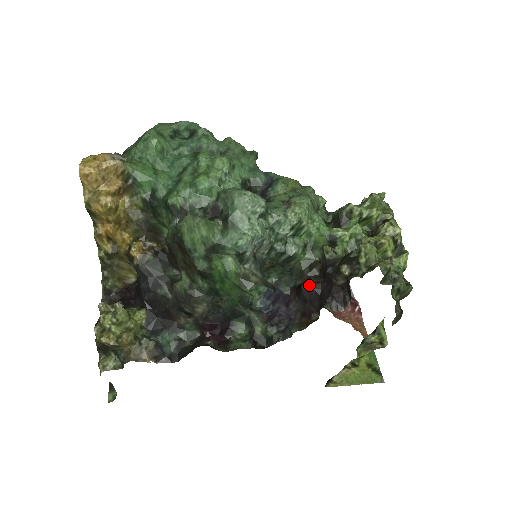
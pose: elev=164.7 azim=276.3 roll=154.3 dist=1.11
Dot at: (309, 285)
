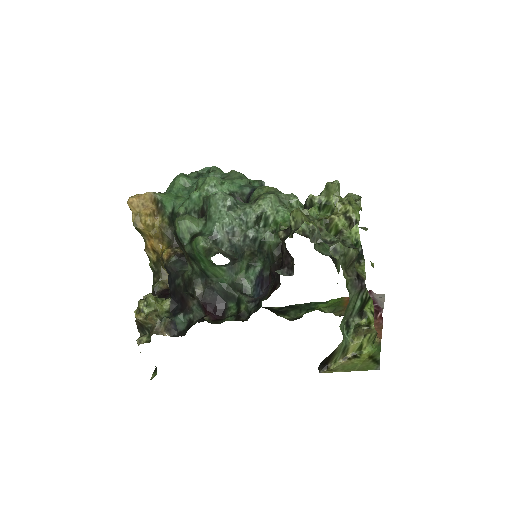
Dot at: (274, 262)
